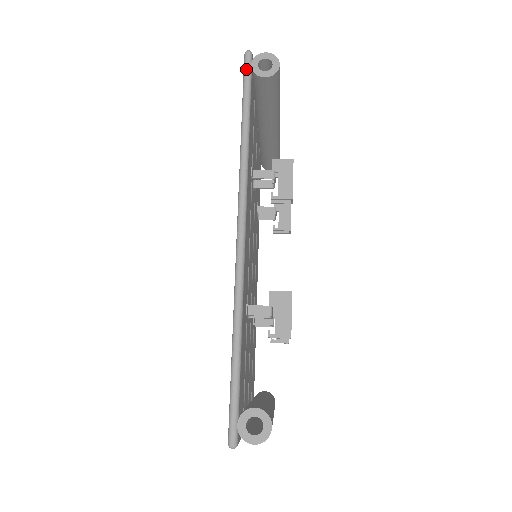
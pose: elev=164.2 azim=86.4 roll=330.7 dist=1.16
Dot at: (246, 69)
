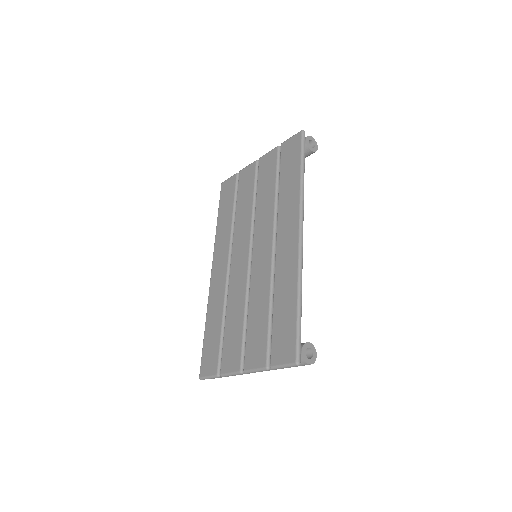
Dot at: (304, 140)
